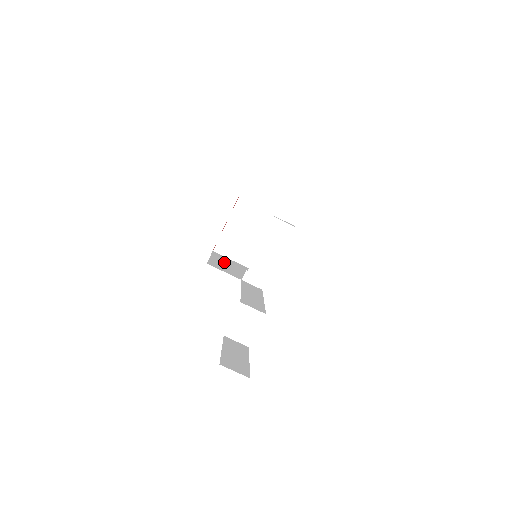
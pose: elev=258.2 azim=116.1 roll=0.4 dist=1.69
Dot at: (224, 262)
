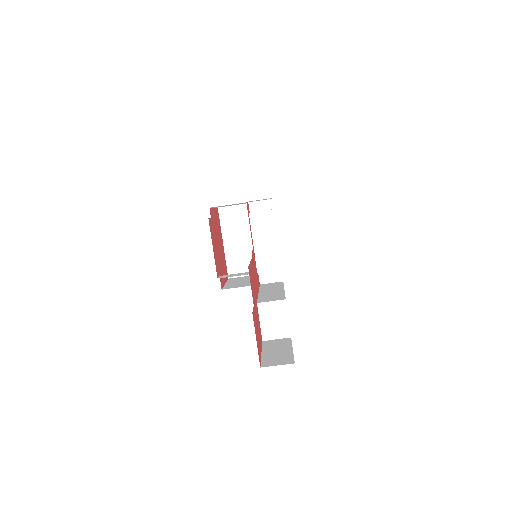
Dot at: (241, 279)
